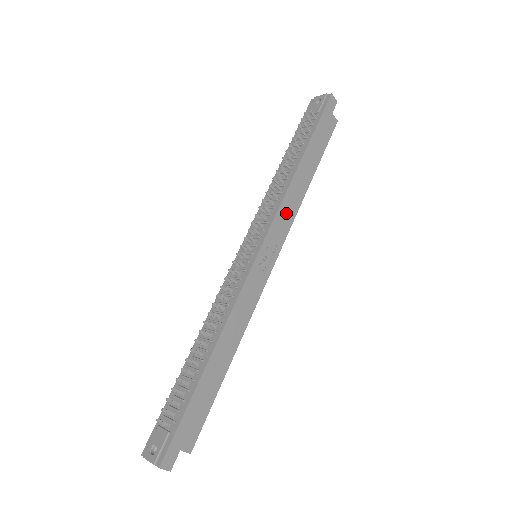
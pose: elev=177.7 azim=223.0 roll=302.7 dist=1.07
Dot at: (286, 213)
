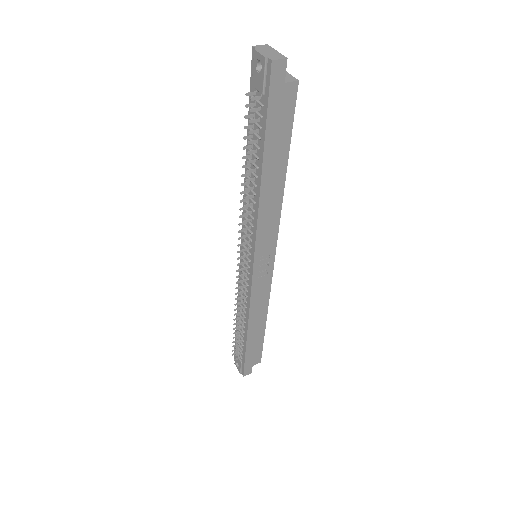
Dot at: (267, 226)
